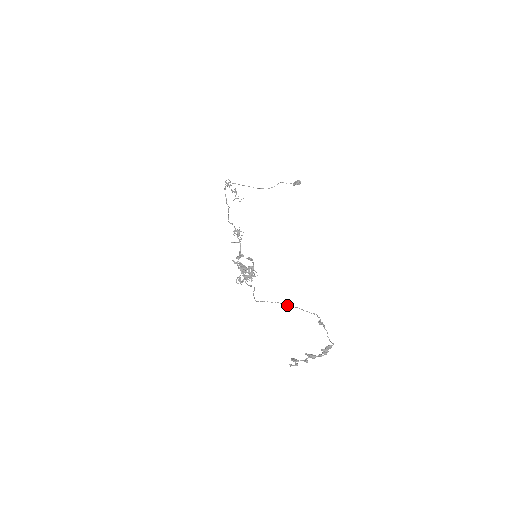
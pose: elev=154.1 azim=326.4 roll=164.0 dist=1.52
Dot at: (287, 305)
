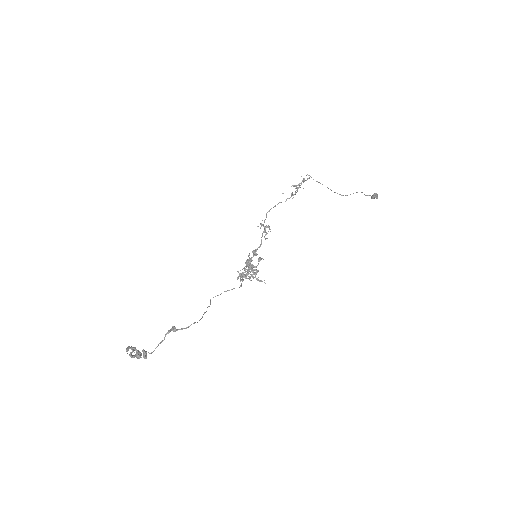
Dot at: occluded
